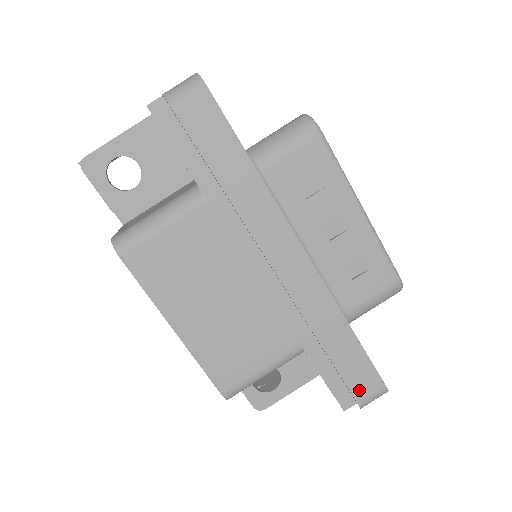
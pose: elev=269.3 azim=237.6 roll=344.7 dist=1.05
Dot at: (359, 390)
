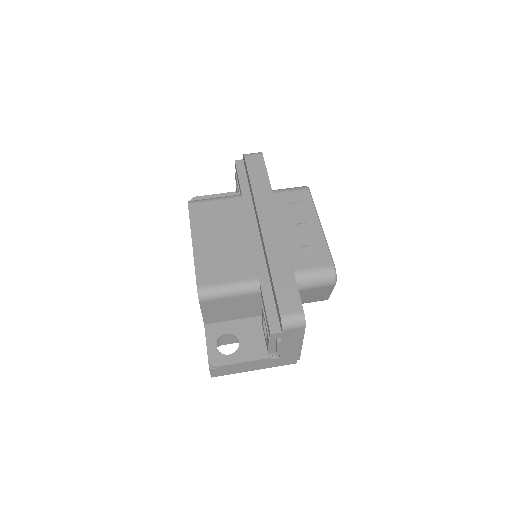
Dot at: (284, 306)
